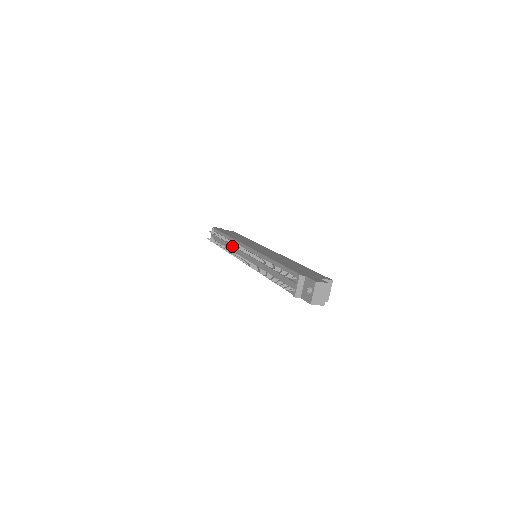
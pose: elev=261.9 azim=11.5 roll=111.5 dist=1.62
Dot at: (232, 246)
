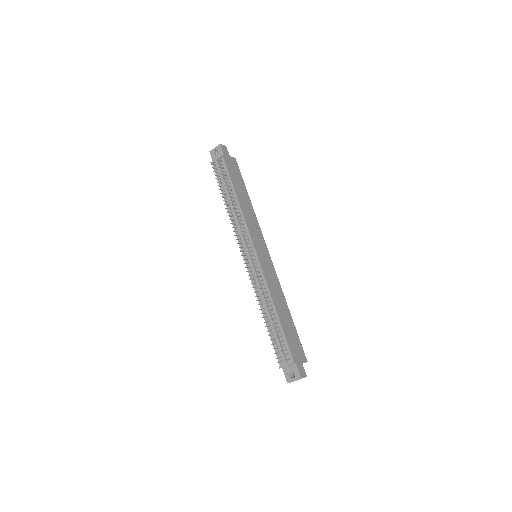
Dot at: (239, 225)
